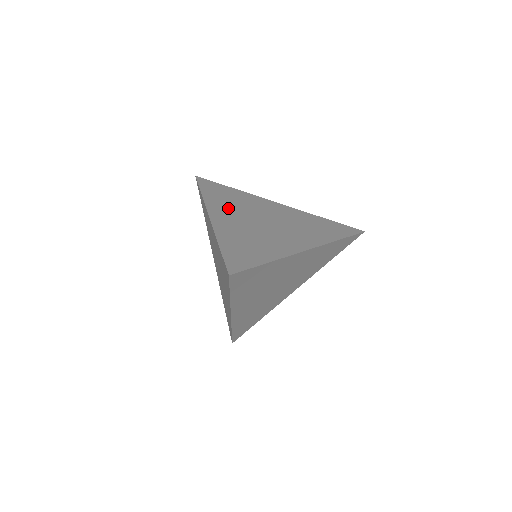
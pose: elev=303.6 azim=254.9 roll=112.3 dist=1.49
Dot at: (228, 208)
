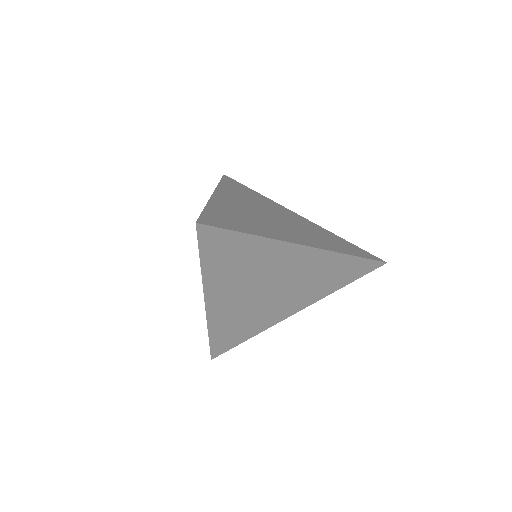
Dot at: (239, 197)
